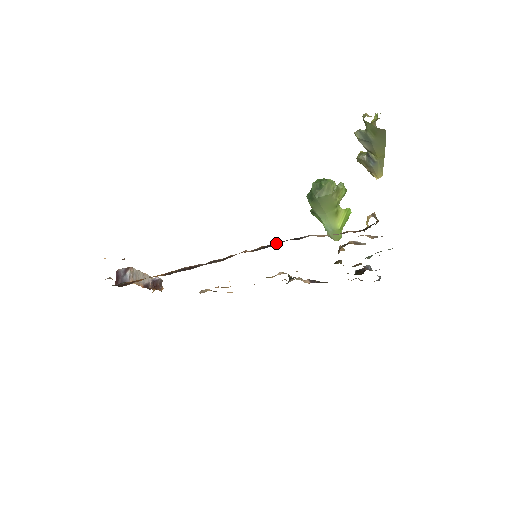
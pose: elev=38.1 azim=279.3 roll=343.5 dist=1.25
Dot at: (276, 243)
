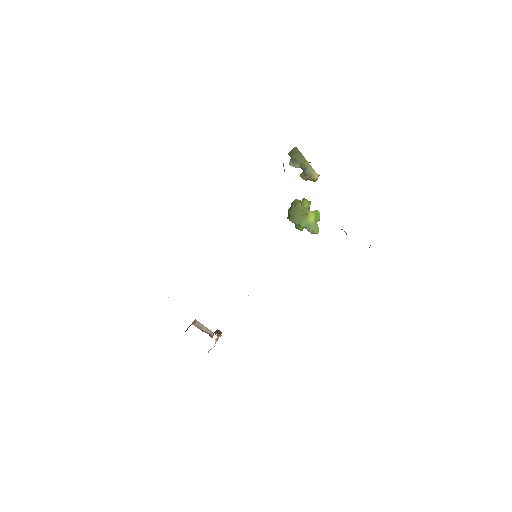
Dot at: occluded
